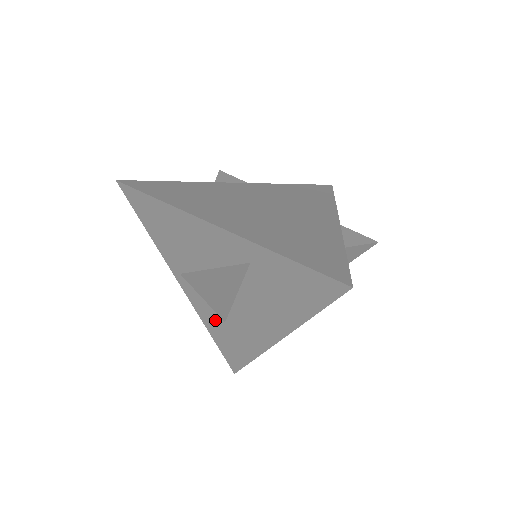
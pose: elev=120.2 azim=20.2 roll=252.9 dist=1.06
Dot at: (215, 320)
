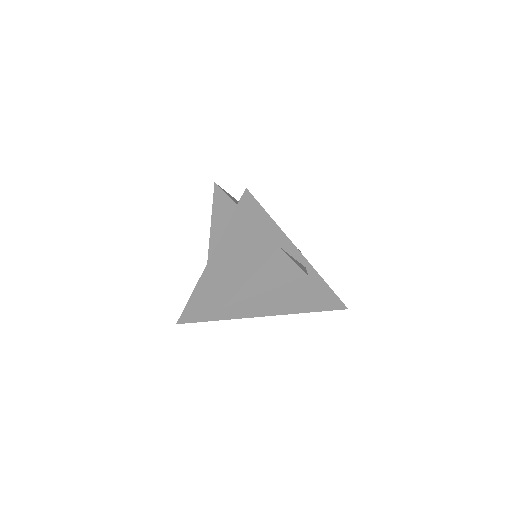
Dot at: occluded
